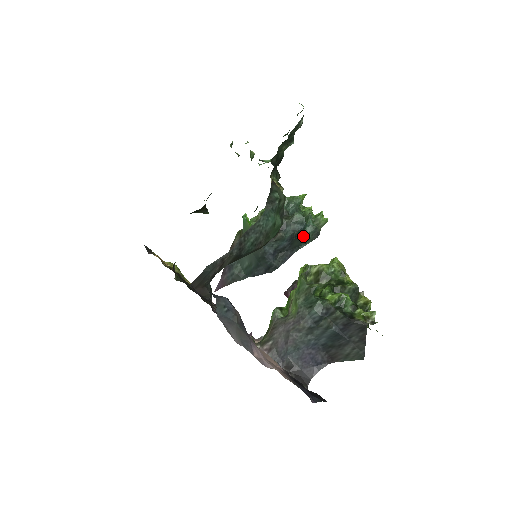
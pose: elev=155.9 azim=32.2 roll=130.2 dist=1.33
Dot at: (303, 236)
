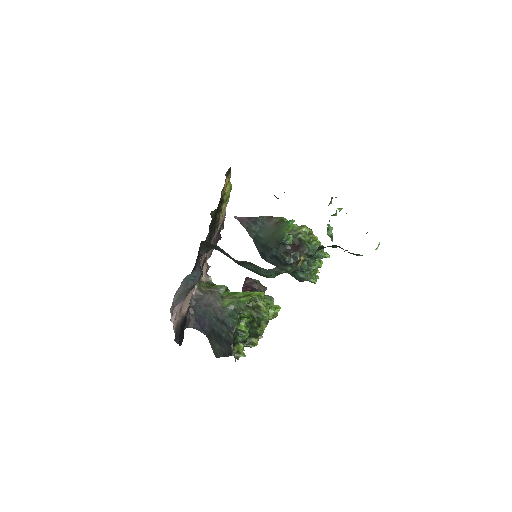
Dot at: (295, 272)
